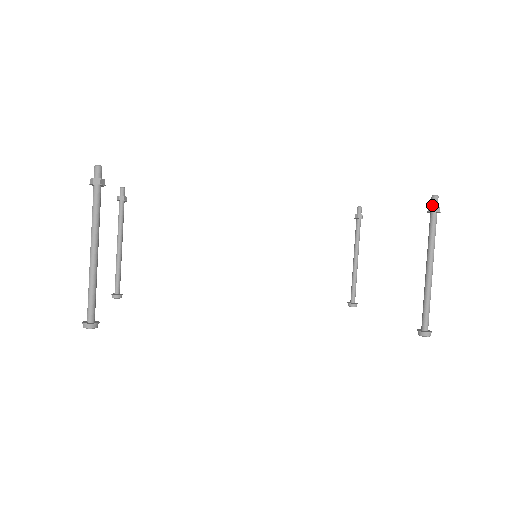
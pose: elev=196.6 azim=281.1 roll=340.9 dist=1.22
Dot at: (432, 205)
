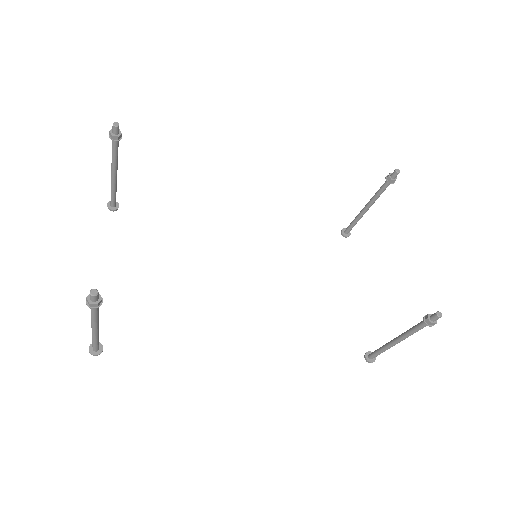
Dot at: (431, 319)
